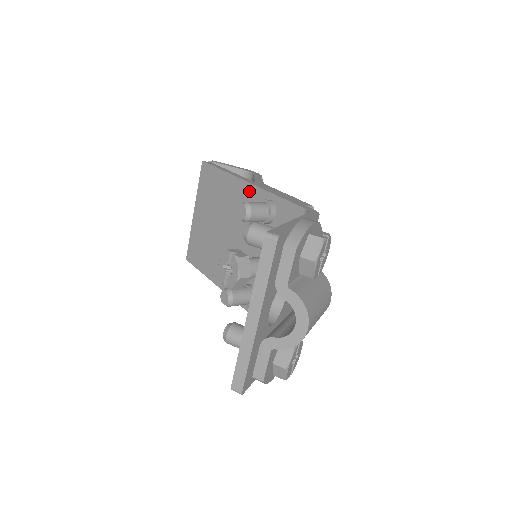
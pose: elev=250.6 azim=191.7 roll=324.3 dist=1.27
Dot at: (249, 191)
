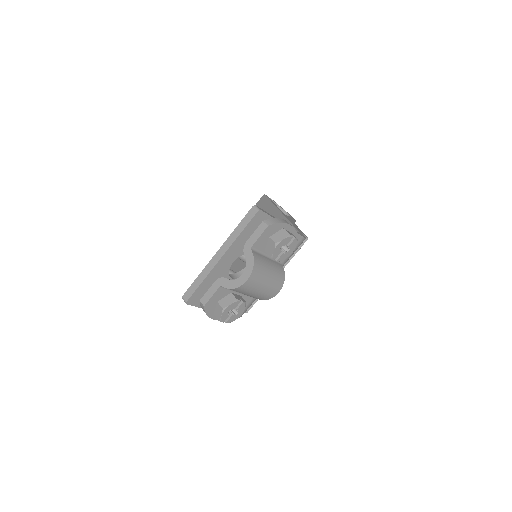
Dot at: (277, 217)
